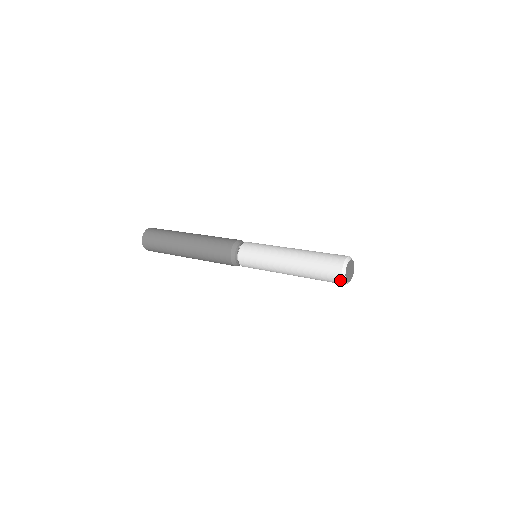
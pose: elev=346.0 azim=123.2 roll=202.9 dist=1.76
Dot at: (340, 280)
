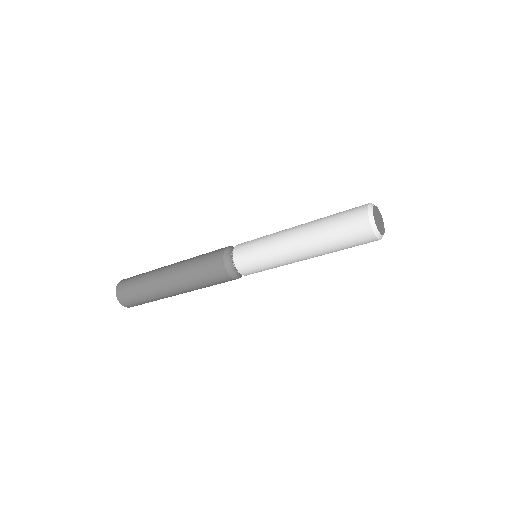
Dot at: (365, 211)
